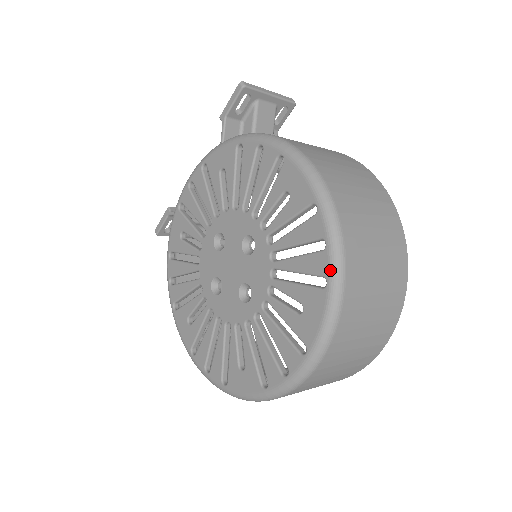
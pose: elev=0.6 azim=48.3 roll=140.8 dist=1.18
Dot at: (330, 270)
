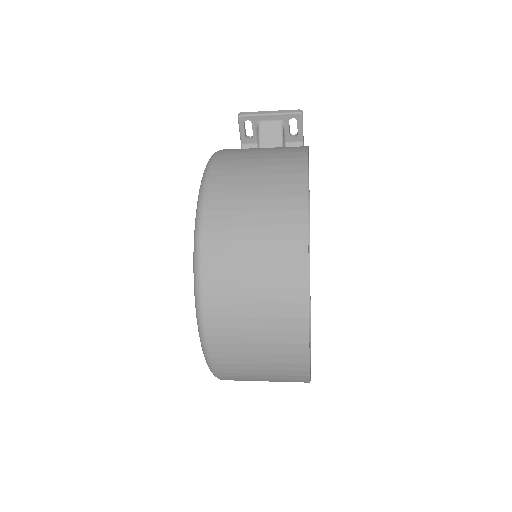
Dot at: occluded
